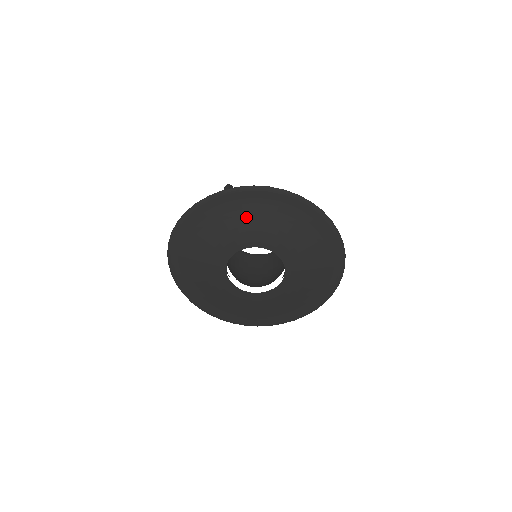
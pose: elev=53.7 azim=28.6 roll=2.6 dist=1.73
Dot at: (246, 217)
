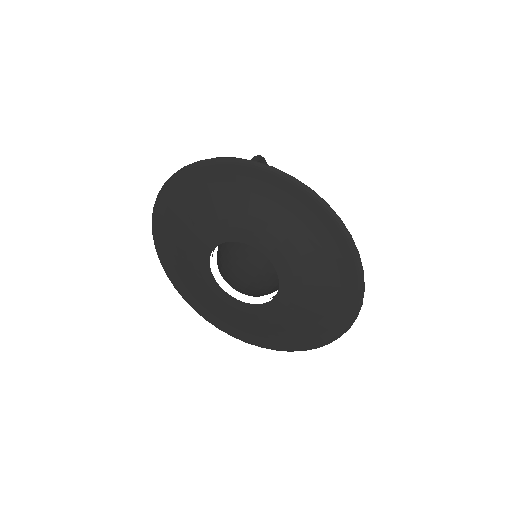
Dot at: (252, 204)
